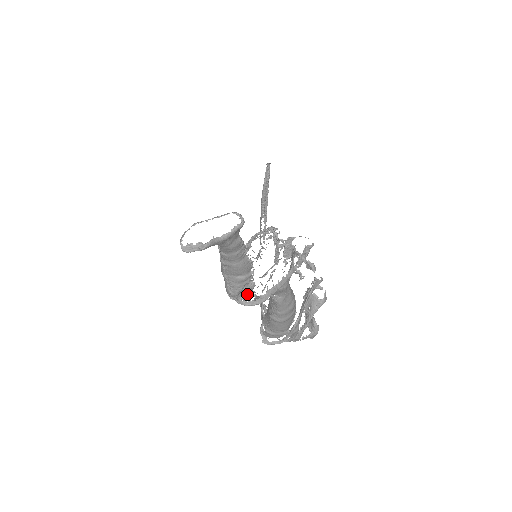
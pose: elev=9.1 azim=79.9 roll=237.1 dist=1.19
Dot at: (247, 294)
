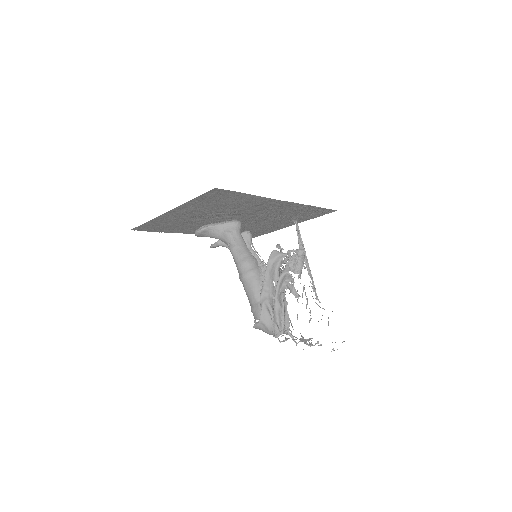
Dot at: occluded
